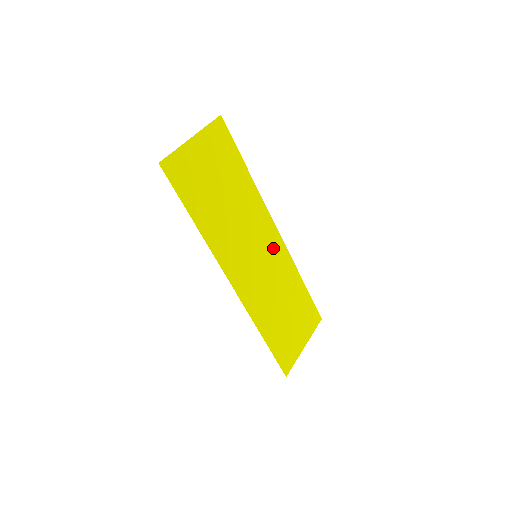
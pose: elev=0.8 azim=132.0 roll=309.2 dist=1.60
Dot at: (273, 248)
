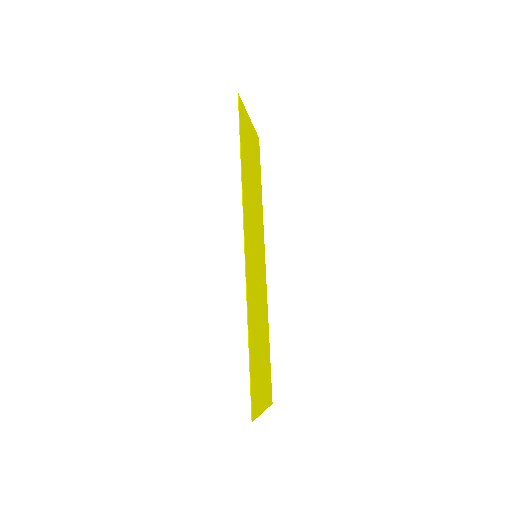
Dot at: (262, 271)
